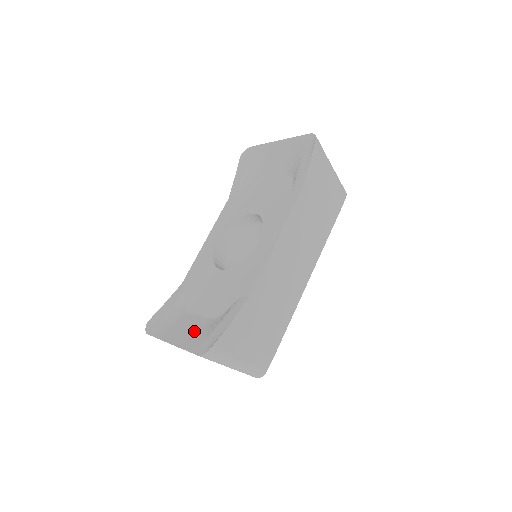
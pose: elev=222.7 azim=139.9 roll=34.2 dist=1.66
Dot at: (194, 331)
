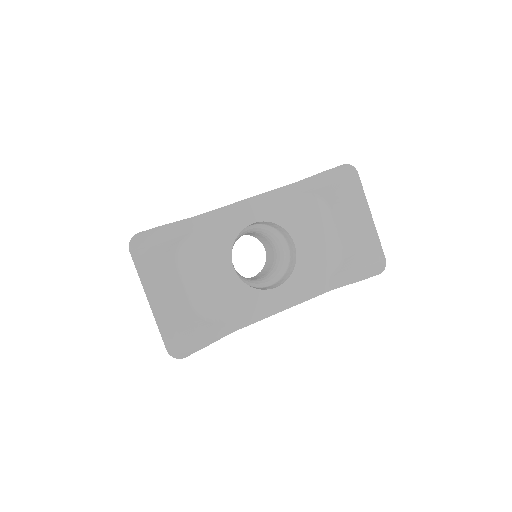
Dot at: (174, 309)
